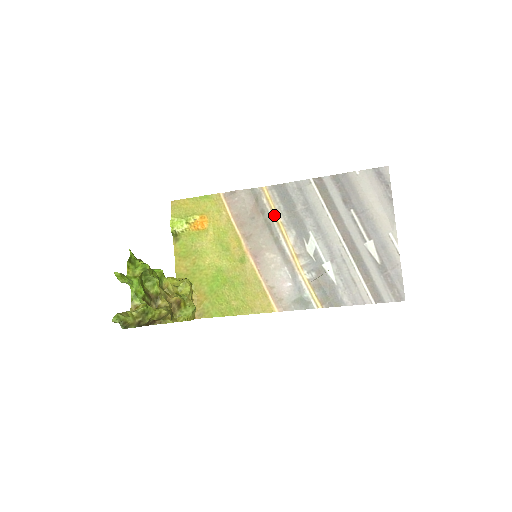
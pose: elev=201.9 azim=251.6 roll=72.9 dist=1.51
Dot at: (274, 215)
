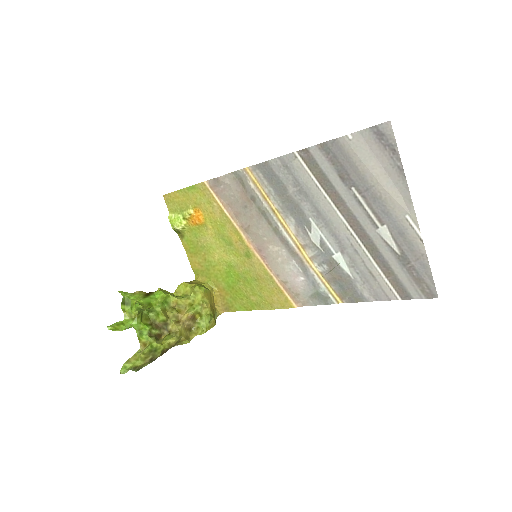
Dot at: (266, 201)
